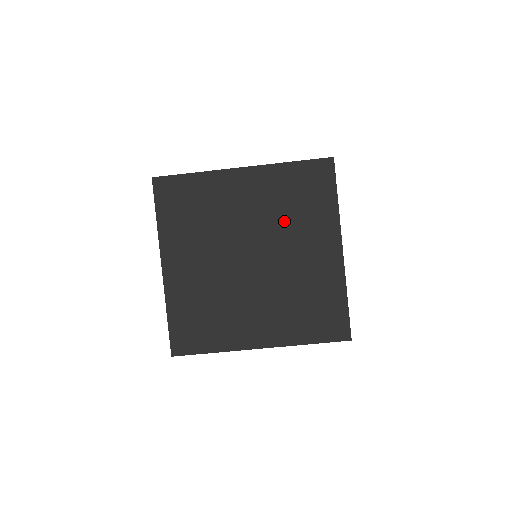
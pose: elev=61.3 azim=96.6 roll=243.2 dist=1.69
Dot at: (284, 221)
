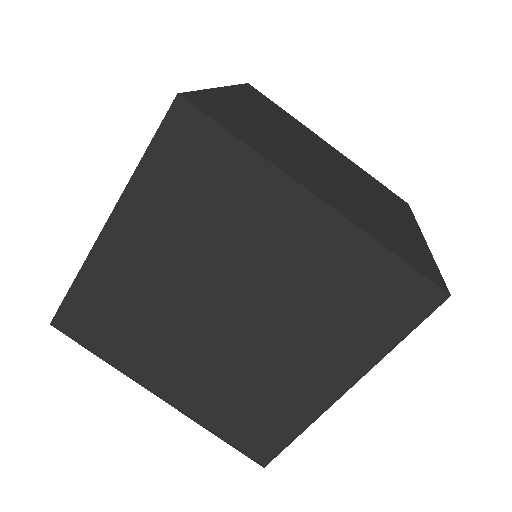
Dot at: (214, 237)
